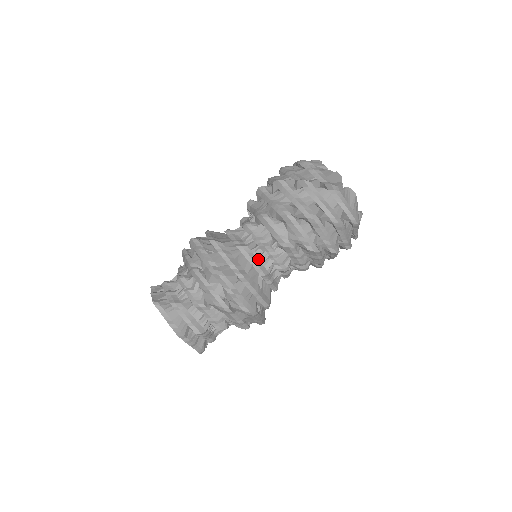
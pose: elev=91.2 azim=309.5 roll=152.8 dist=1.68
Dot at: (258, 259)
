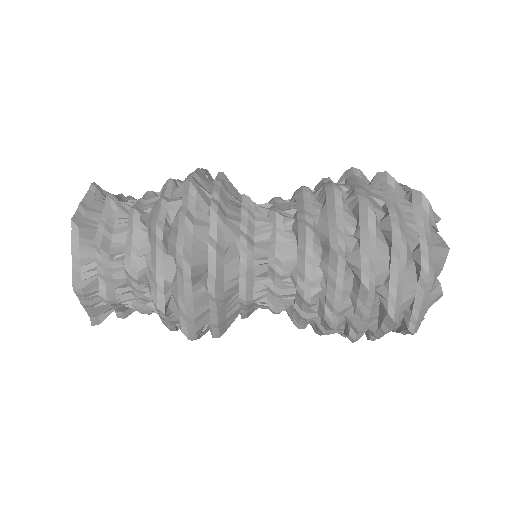
Dot at: (255, 227)
